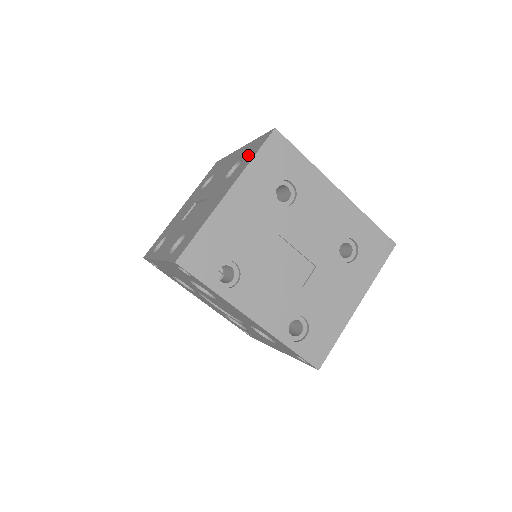
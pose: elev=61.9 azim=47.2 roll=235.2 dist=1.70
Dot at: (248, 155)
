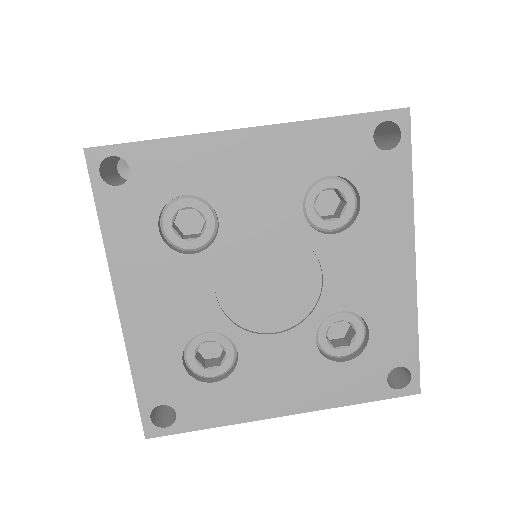
Dot at: occluded
